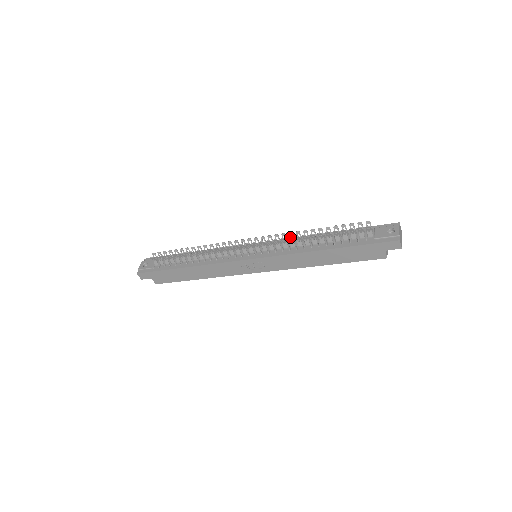
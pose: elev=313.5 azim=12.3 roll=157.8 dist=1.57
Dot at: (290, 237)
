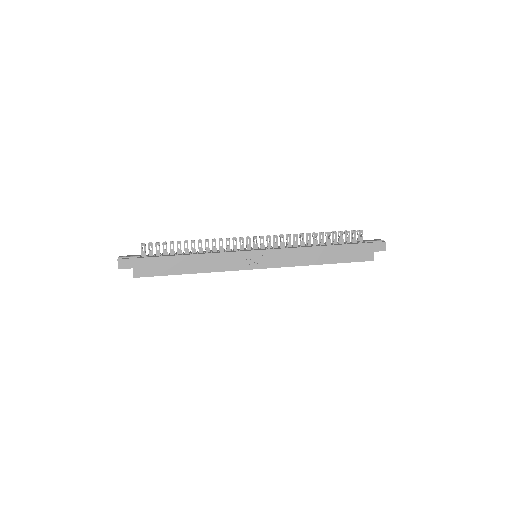
Dot at: (297, 234)
